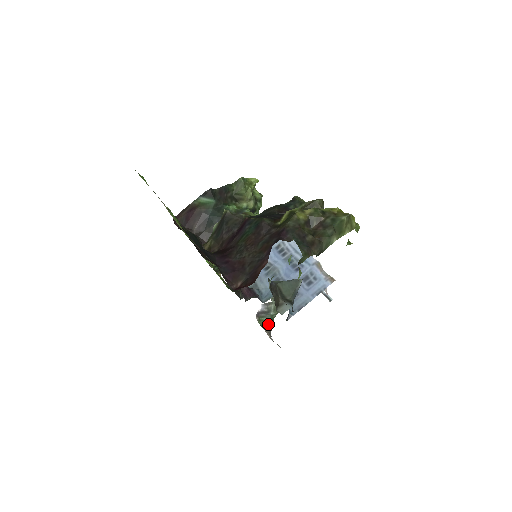
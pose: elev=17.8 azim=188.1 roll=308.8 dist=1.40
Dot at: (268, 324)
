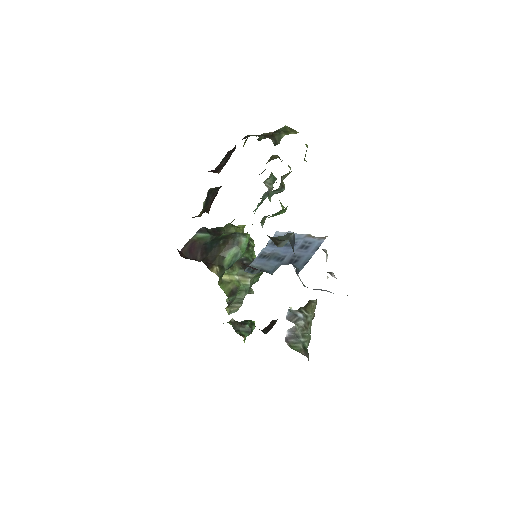
Dot at: (301, 349)
